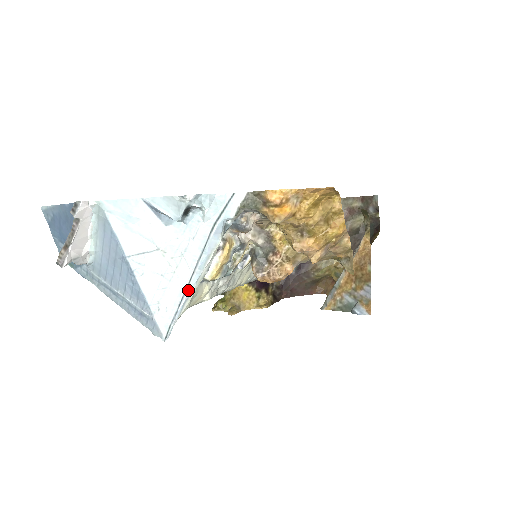
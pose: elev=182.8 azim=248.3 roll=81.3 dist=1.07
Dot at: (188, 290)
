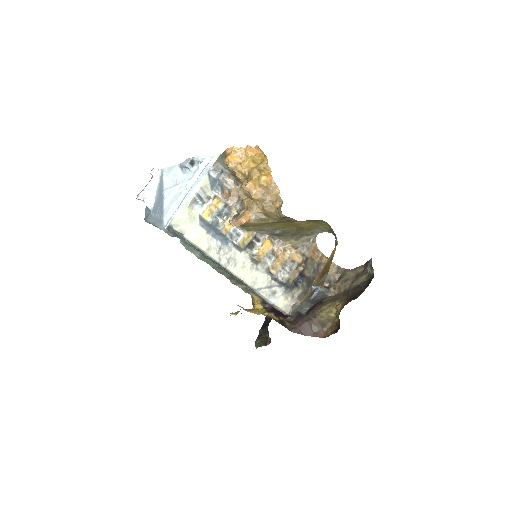
Dot at: (182, 201)
